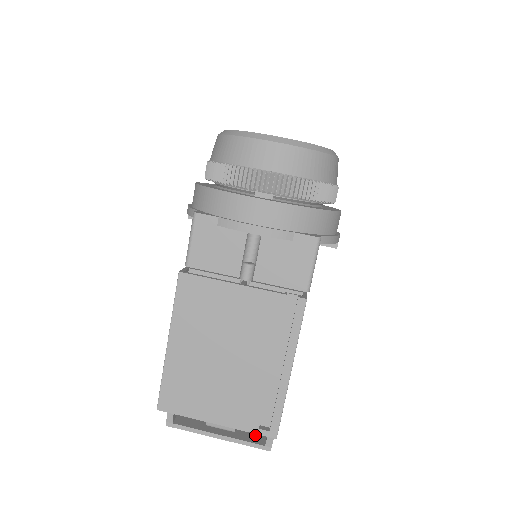
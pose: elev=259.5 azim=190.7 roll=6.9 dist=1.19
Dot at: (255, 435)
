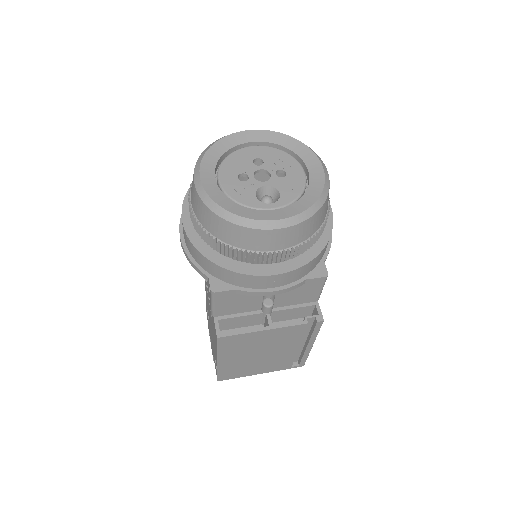
Dot at: occluded
